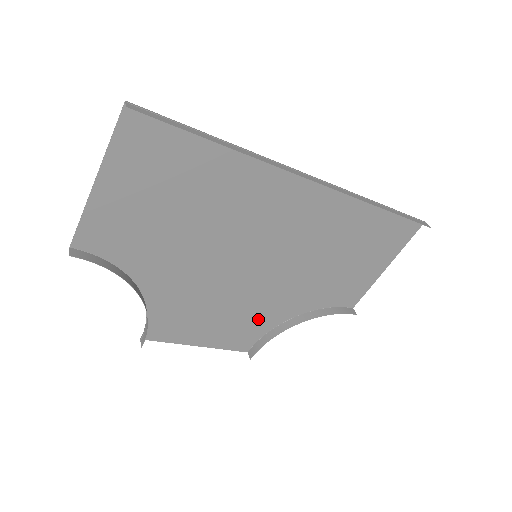
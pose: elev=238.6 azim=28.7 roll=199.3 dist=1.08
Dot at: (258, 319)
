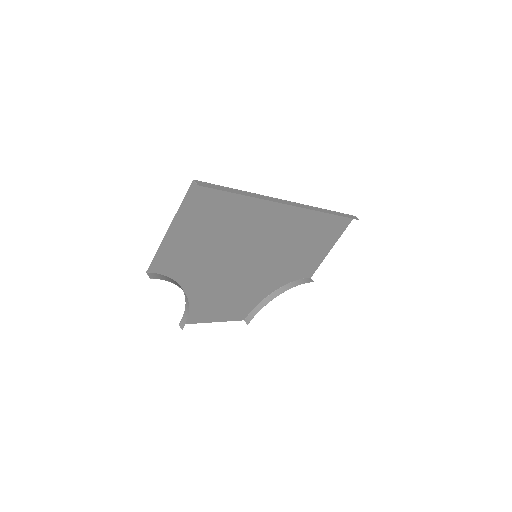
Dot at: (253, 296)
